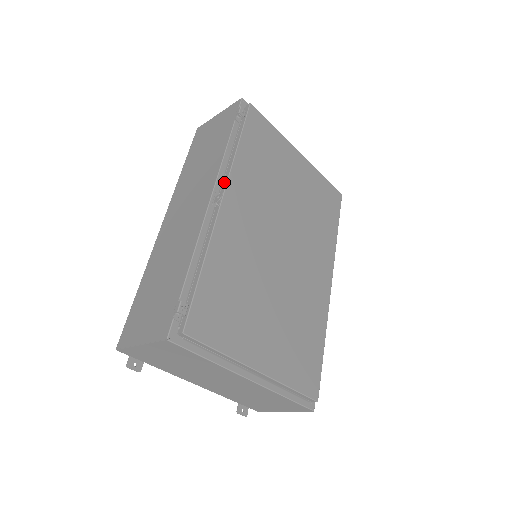
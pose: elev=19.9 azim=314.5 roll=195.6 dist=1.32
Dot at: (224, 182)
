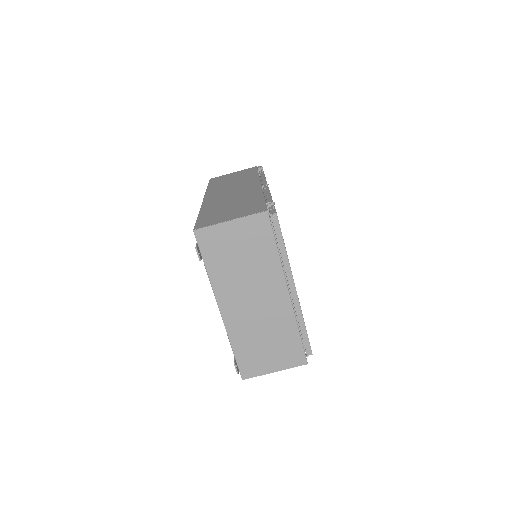
Dot at: (264, 184)
